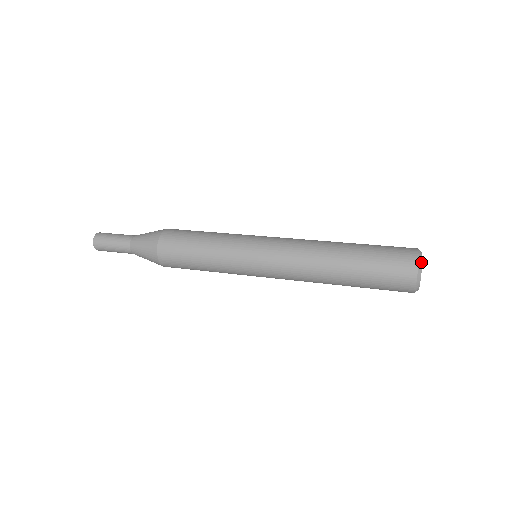
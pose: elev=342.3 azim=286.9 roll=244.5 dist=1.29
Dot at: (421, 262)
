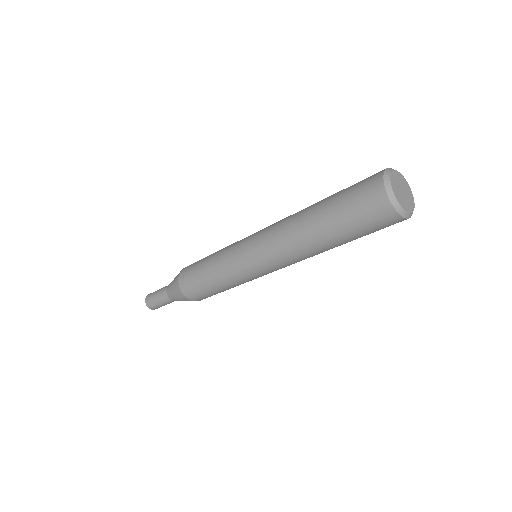
Dot at: (389, 172)
